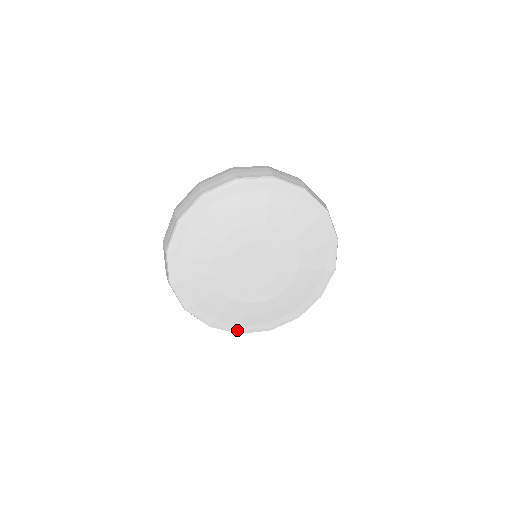
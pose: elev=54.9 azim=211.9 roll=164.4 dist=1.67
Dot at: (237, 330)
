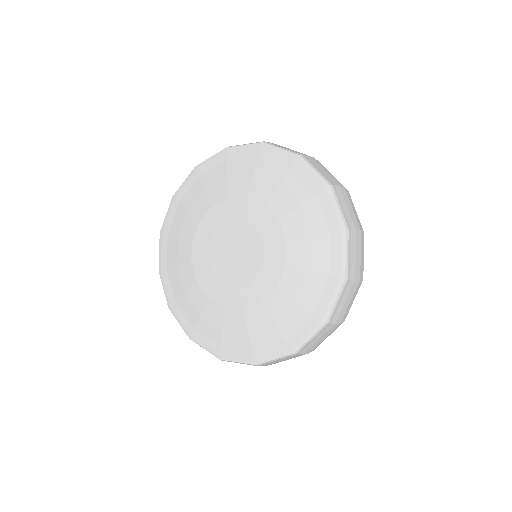
Dot at: (217, 352)
